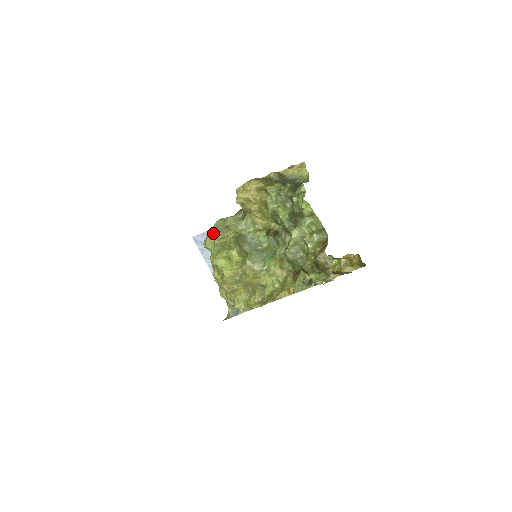
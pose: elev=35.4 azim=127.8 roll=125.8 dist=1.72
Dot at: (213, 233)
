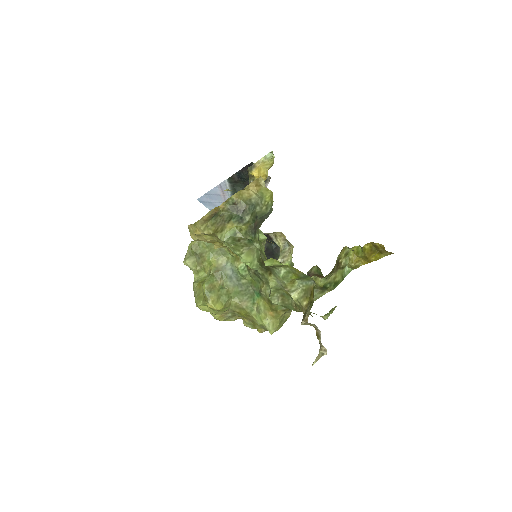
Dot at: (188, 265)
